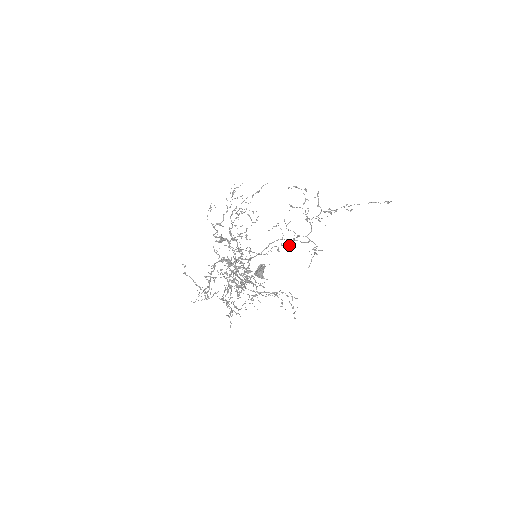
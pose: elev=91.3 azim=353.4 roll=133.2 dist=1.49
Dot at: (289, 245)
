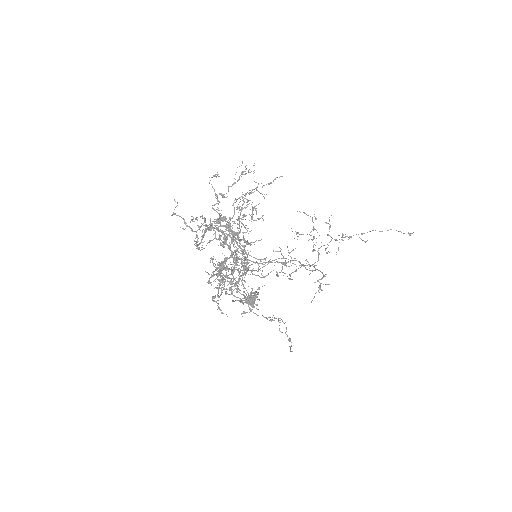
Dot at: (290, 276)
